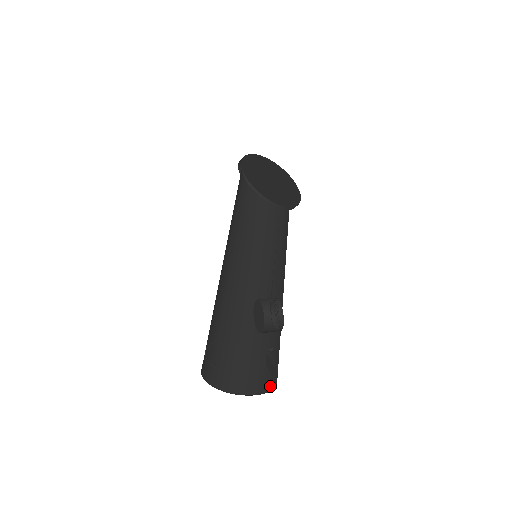
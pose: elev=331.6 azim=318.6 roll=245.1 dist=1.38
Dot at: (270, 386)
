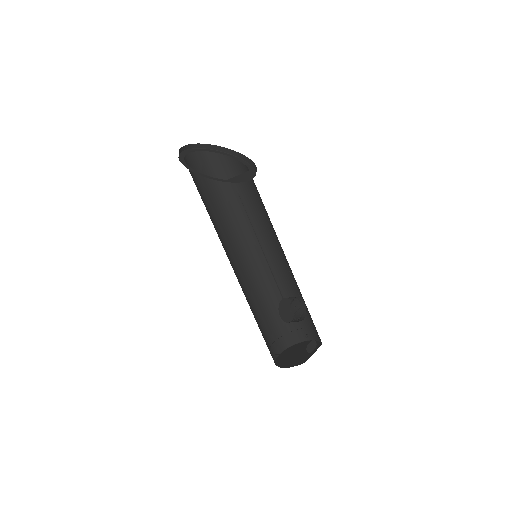
Dot at: (318, 338)
